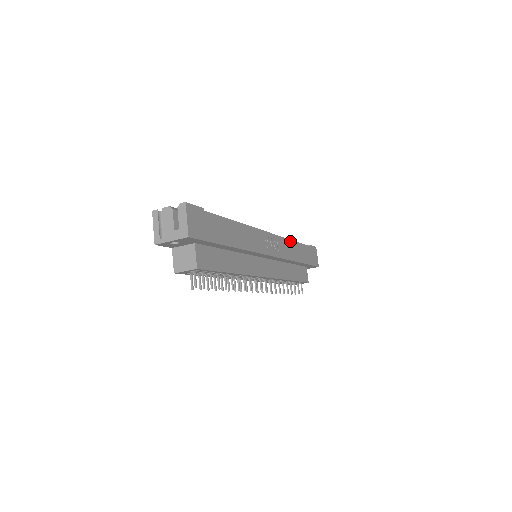
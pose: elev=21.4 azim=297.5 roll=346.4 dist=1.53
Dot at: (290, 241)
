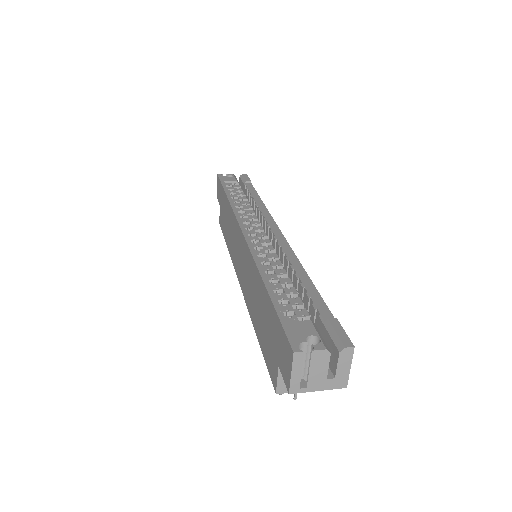
Dot at: (265, 207)
